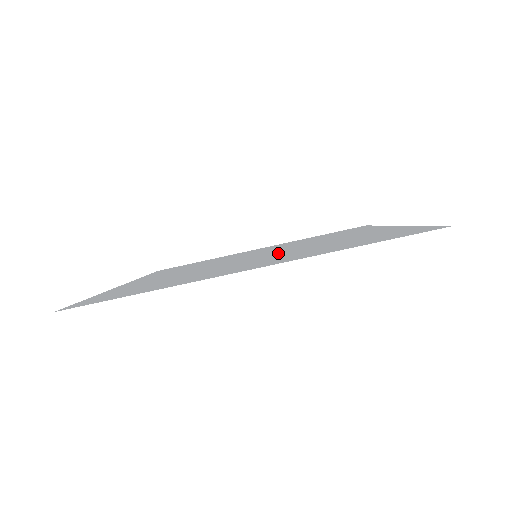
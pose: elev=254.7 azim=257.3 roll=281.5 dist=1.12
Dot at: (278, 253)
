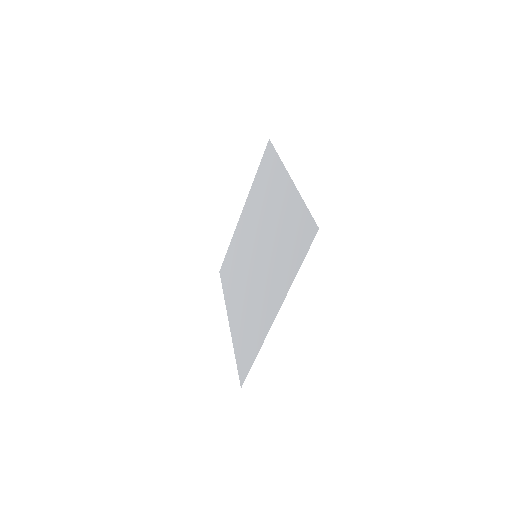
Dot at: (265, 258)
